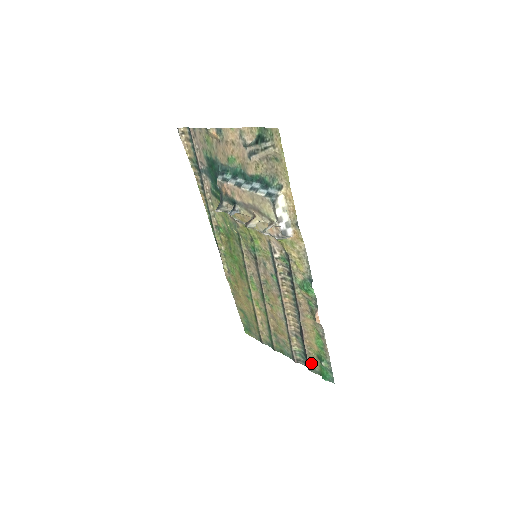
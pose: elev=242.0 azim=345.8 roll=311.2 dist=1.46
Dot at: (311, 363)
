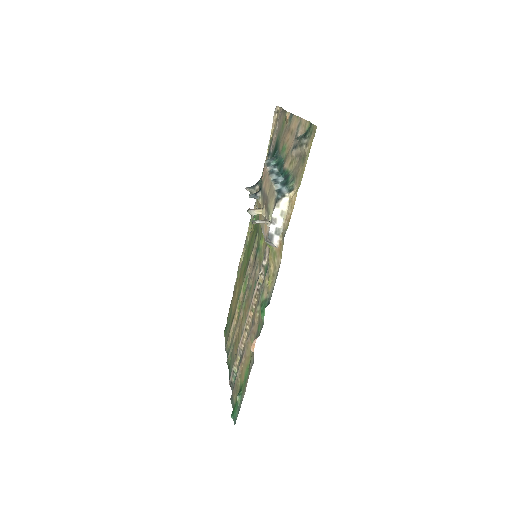
Dot at: (234, 392)
